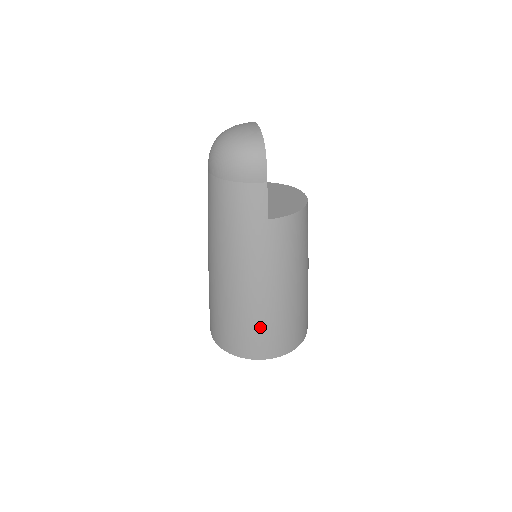
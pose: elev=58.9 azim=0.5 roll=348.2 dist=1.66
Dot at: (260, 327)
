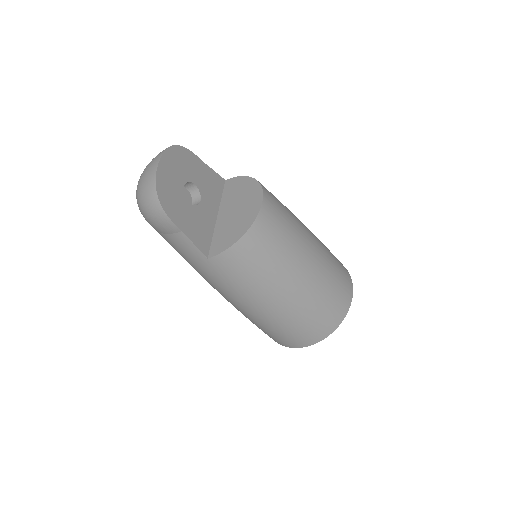
Dot at: (272, 329)
